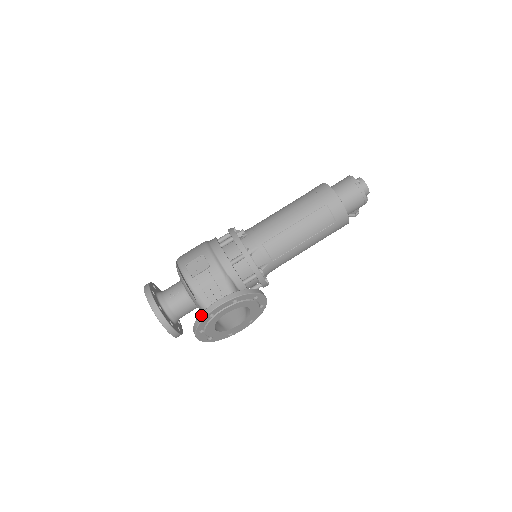
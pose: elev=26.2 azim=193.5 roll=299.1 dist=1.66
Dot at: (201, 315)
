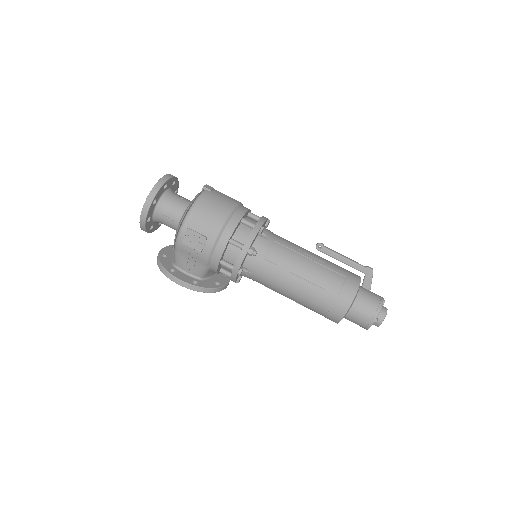
Dot at: (163, 269)
